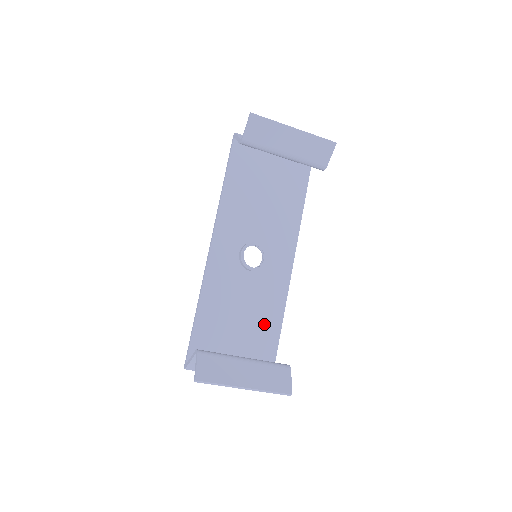
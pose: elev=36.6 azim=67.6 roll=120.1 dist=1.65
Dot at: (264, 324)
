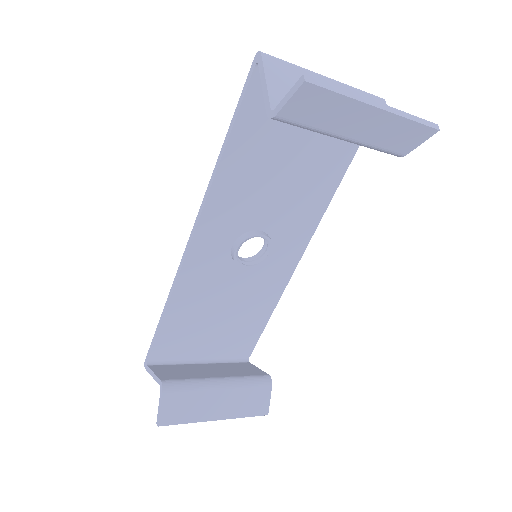
Dot at: (249, 317)
